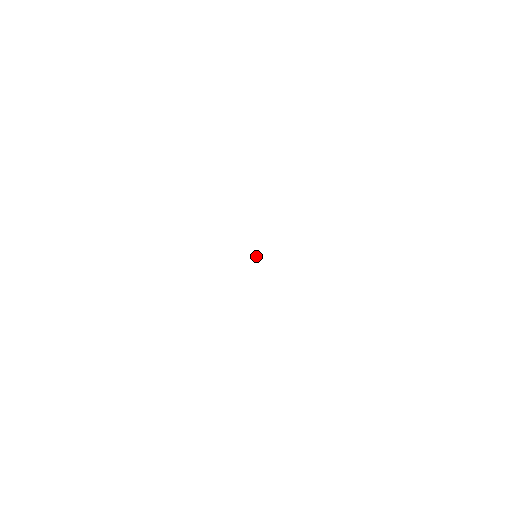
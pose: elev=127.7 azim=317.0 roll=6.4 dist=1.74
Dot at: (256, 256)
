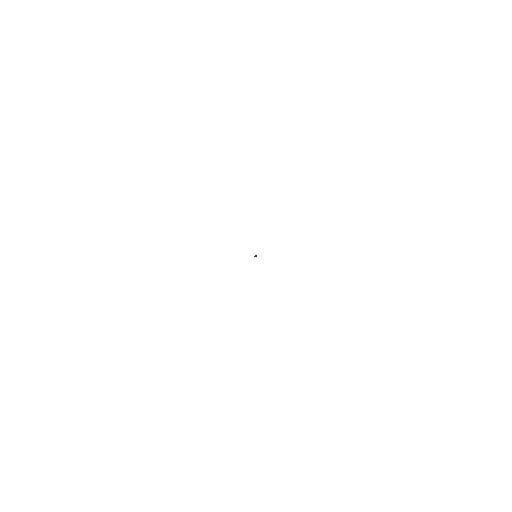
Dot at: (256, 256)
